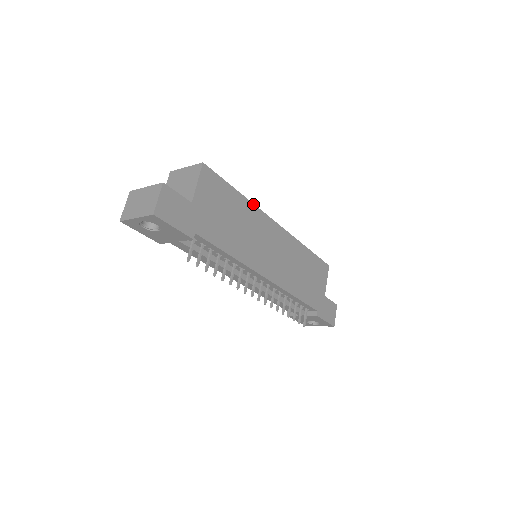
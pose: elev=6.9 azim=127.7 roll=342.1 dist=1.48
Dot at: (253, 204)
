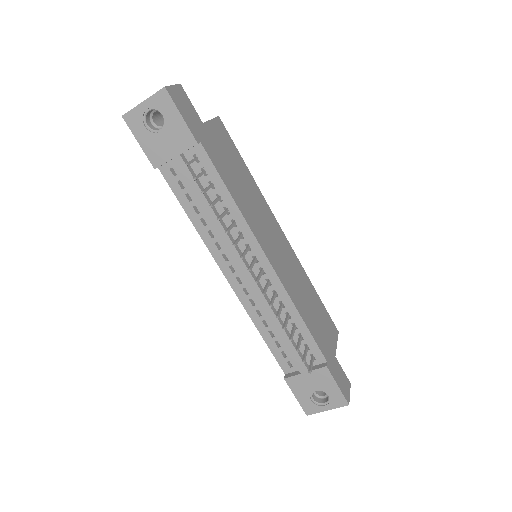
Dot at: (260, 192)
